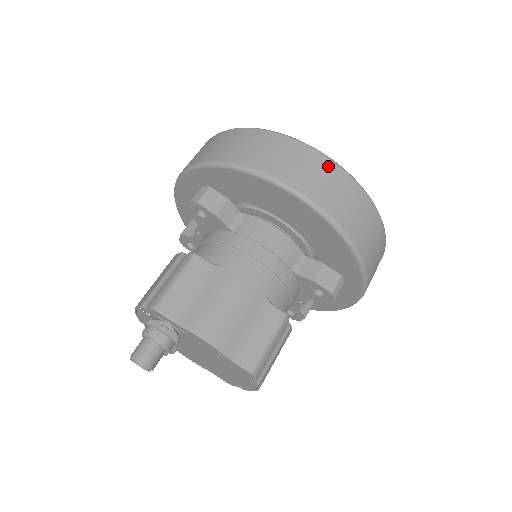
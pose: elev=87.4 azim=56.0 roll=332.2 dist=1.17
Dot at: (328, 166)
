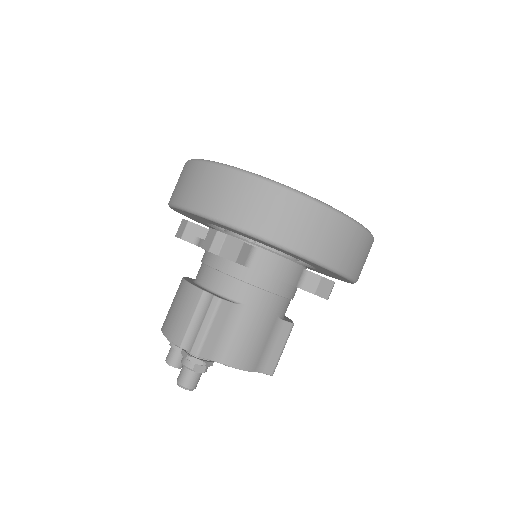
Dot at: (344, 226)
